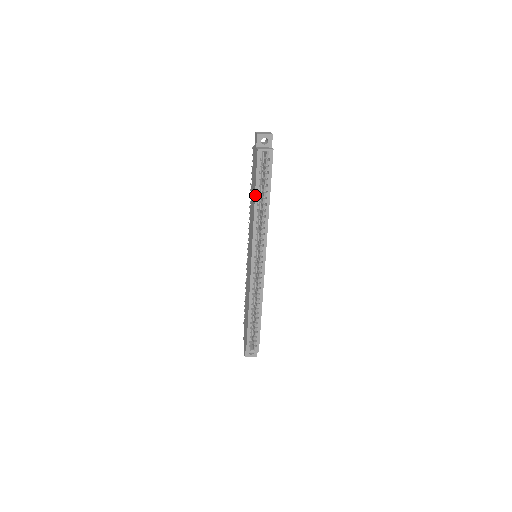
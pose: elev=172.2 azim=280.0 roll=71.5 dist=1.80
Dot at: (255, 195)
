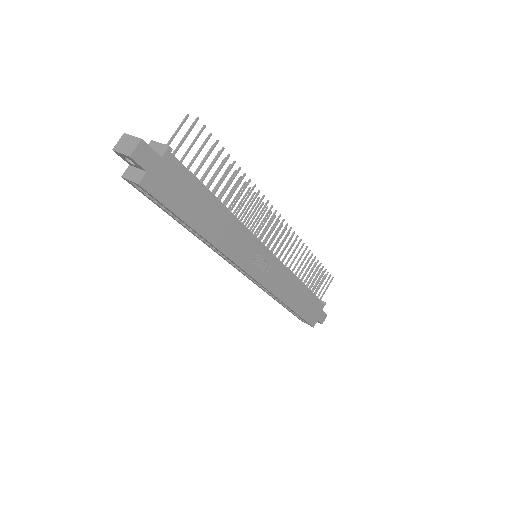
Dot at: occluded
